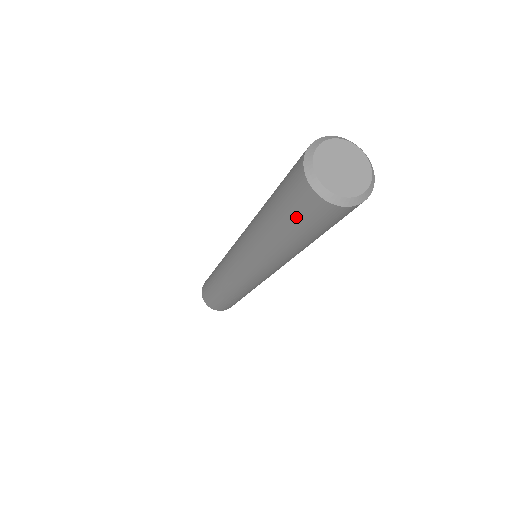
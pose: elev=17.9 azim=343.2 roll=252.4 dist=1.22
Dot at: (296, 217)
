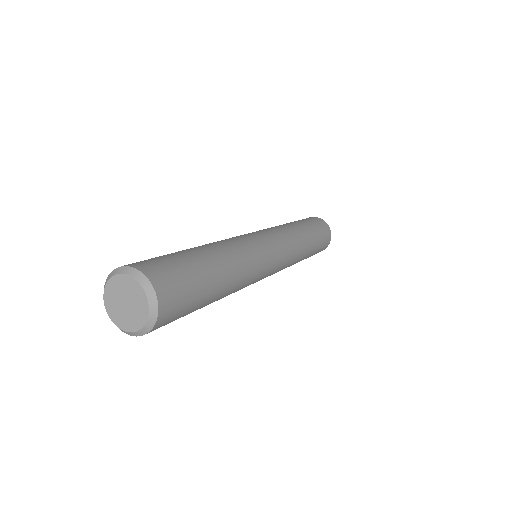
Dot at: occluded
